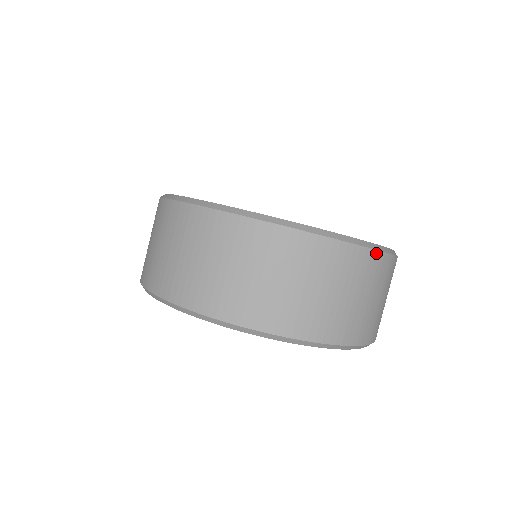
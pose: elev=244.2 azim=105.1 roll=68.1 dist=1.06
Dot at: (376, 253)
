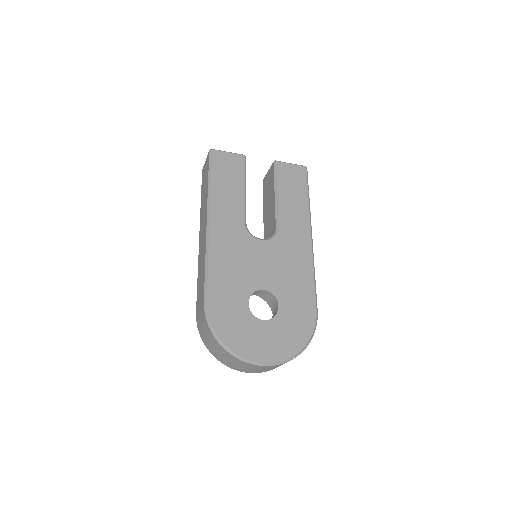
Dot at: occluded
